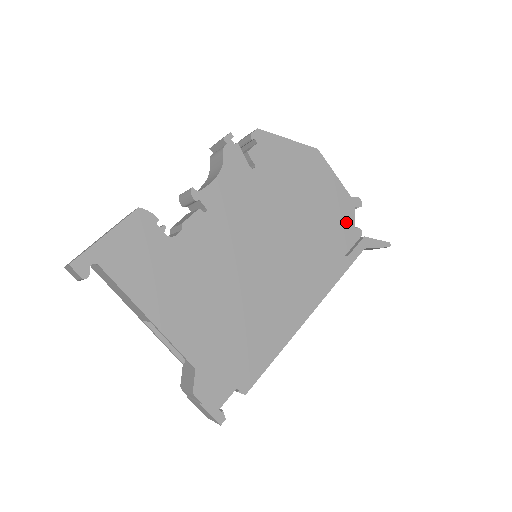
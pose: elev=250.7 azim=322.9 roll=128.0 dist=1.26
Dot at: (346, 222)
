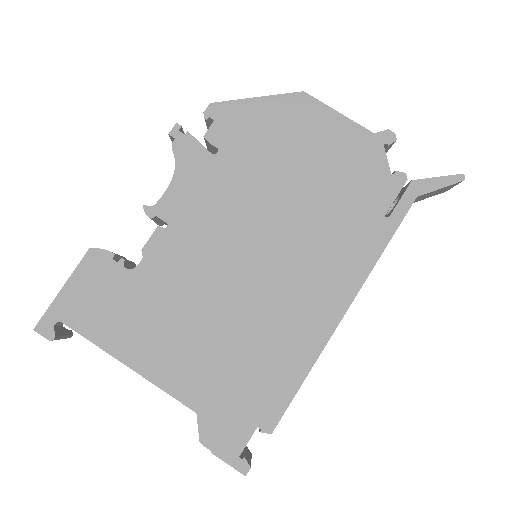
Dot at: (374, 171)
